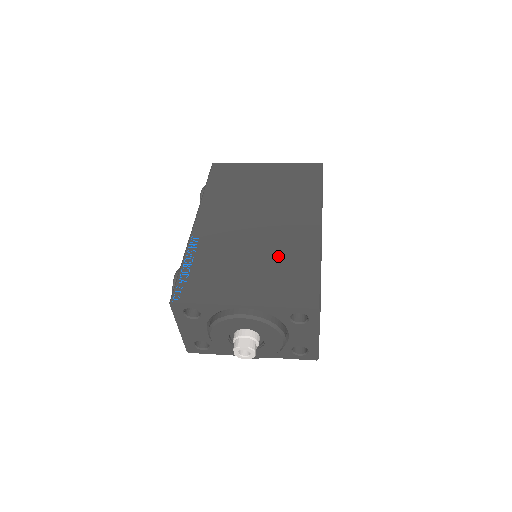
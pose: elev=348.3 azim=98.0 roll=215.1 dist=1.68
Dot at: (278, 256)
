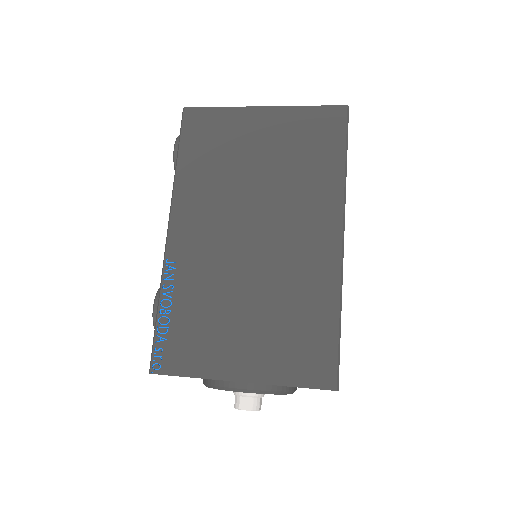
Dot at: (283, 298)
